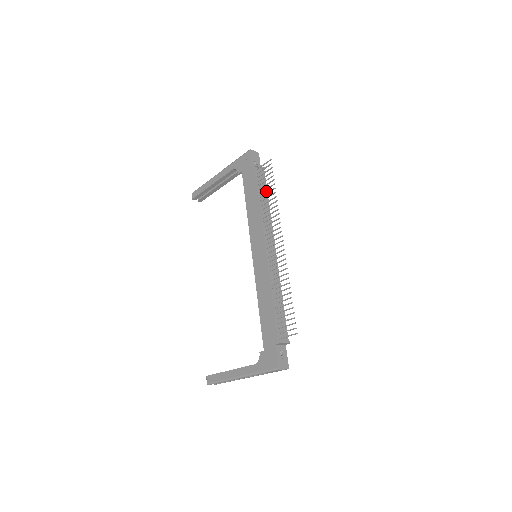
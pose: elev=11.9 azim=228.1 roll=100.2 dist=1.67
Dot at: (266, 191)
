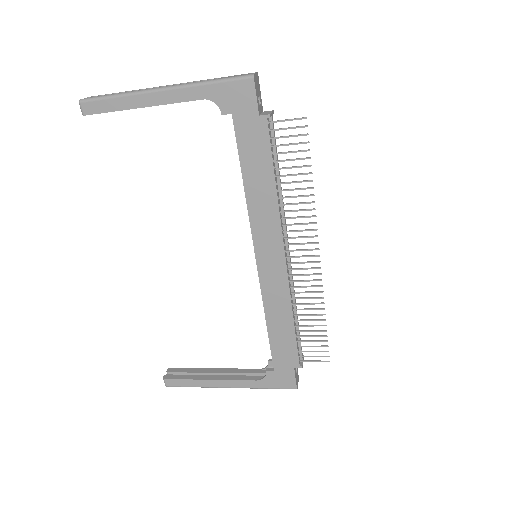
Dot at: occluded
